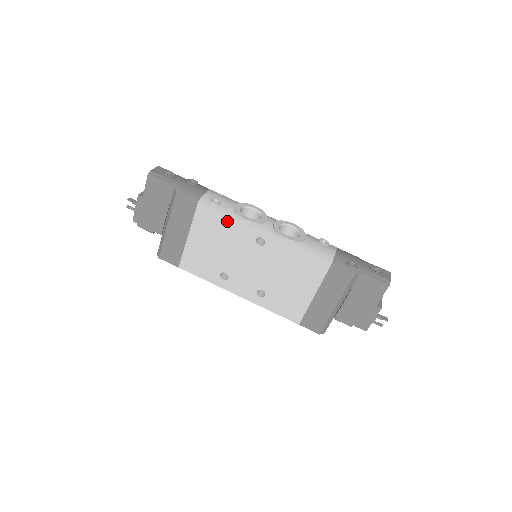
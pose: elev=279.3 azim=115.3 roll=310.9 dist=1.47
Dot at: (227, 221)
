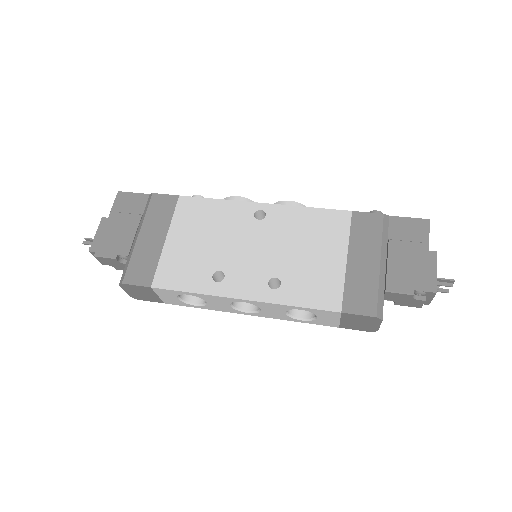
Dot at: (216, 205)
